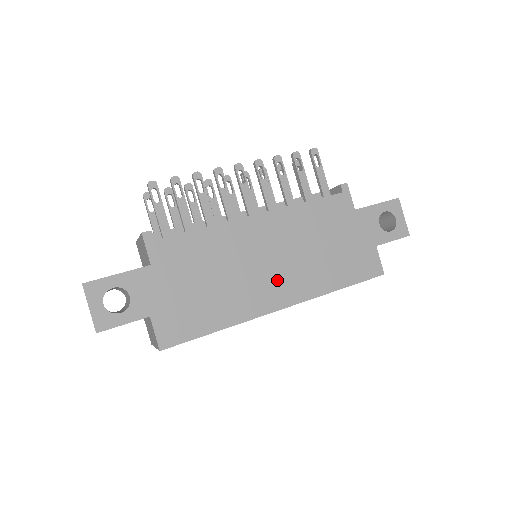
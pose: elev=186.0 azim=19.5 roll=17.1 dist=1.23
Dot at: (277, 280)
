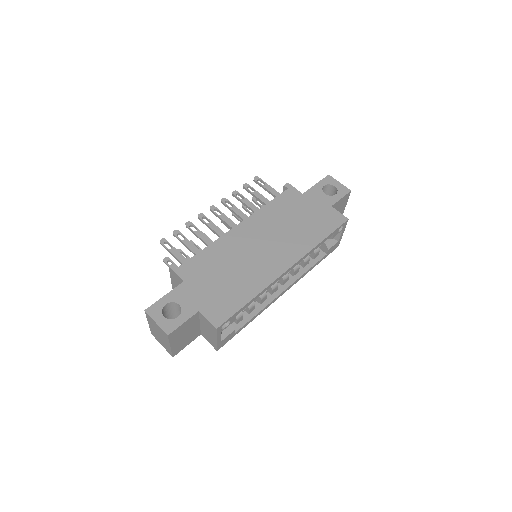
Dot at: (274, 254)
